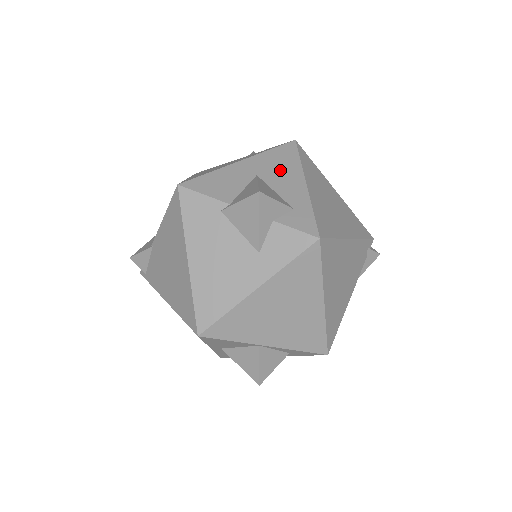
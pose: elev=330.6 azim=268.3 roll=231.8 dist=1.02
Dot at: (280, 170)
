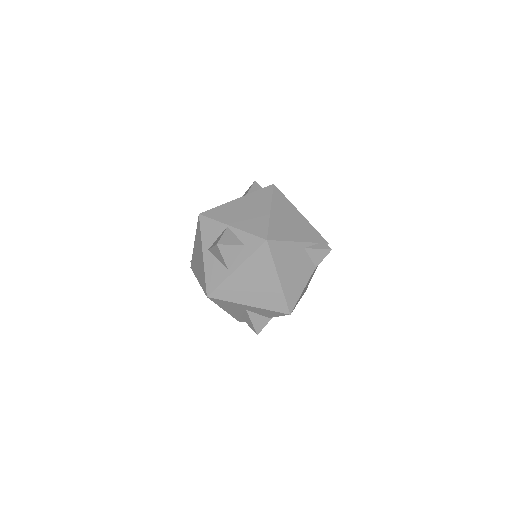
Dot at: occluded
